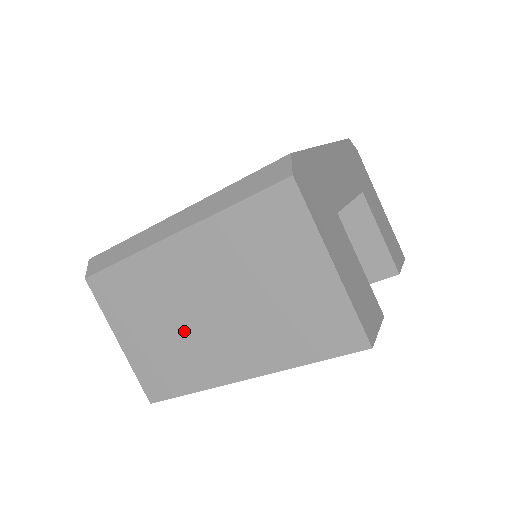
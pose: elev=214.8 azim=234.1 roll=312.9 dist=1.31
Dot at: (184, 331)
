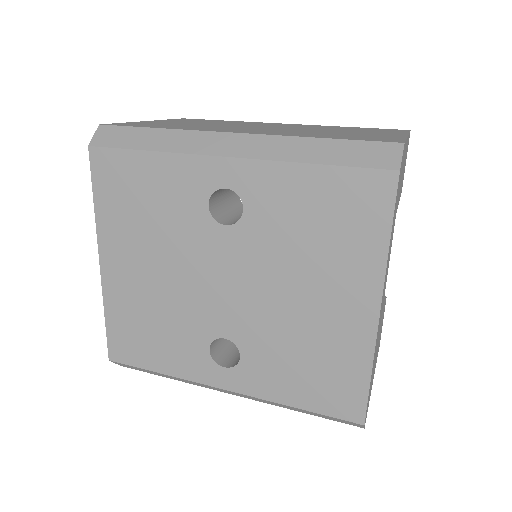
Dot at: occluded
